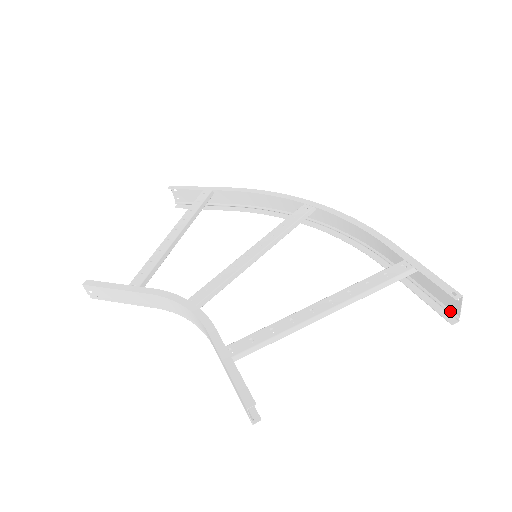
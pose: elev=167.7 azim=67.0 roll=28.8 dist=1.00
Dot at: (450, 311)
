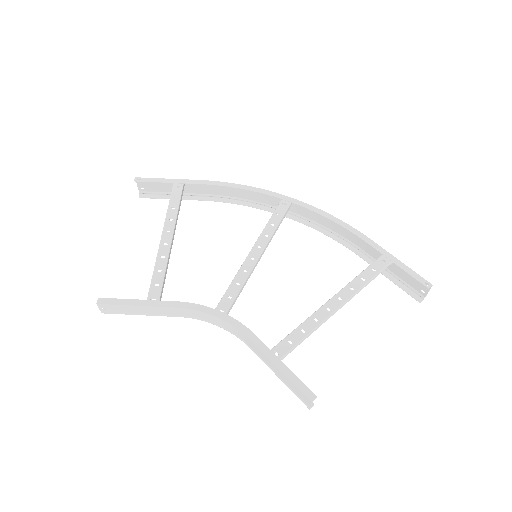
Dot at: (418, 293)
